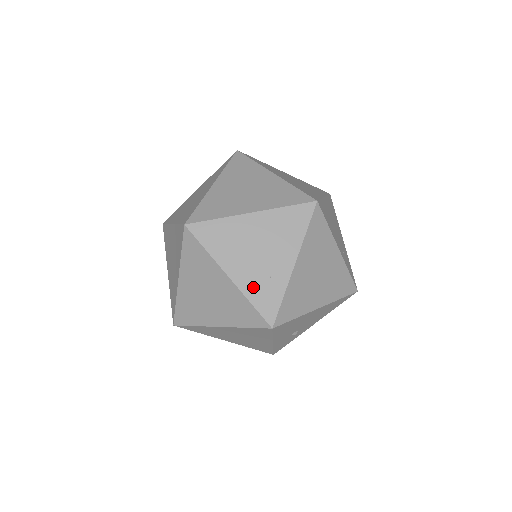
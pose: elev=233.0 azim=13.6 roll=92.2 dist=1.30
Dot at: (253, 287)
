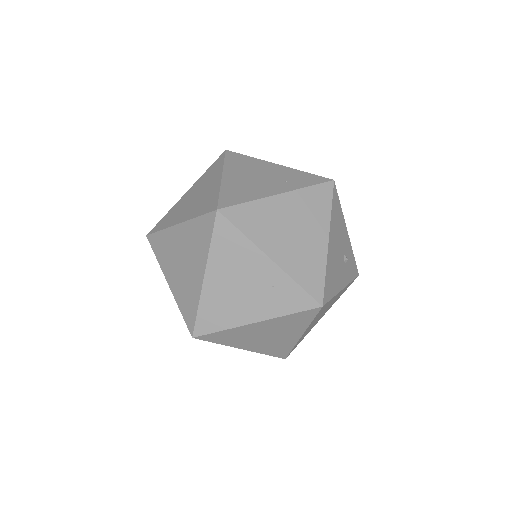
Dot at: (275, 306)
